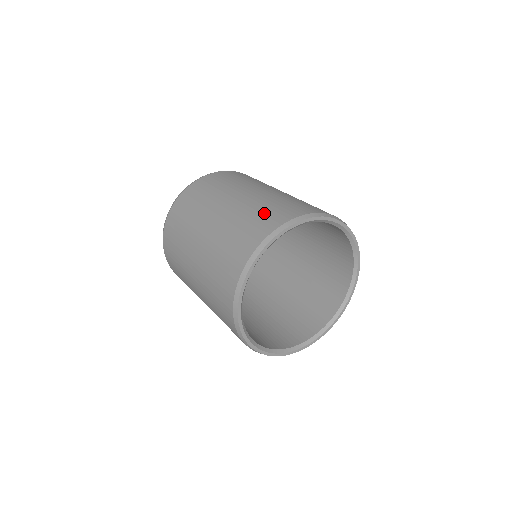
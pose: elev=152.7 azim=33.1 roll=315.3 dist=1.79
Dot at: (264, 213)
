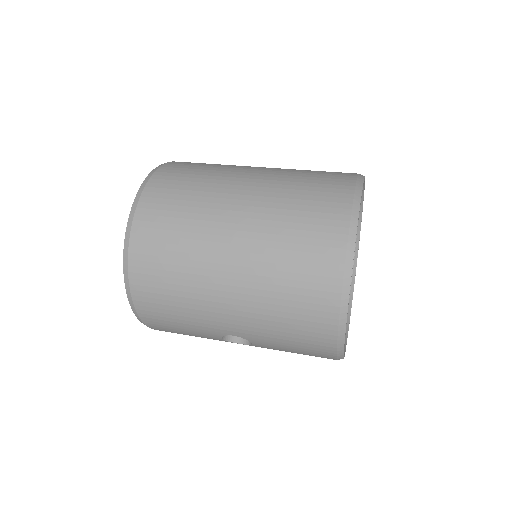
Dot at: (315, 182)
